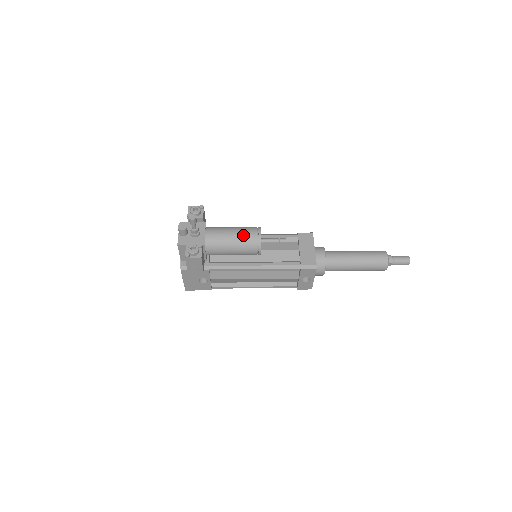
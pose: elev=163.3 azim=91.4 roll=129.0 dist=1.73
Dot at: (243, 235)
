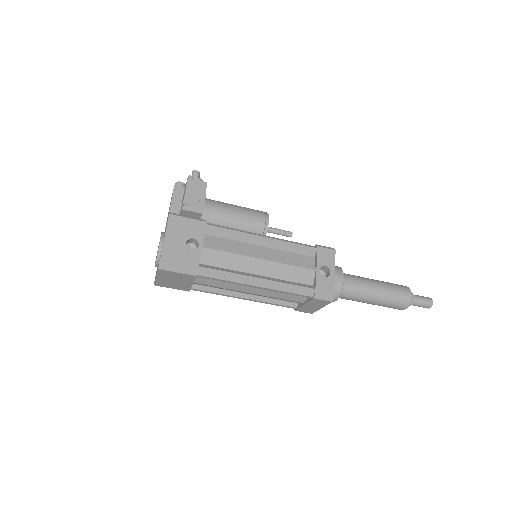
Dot at: occluded
